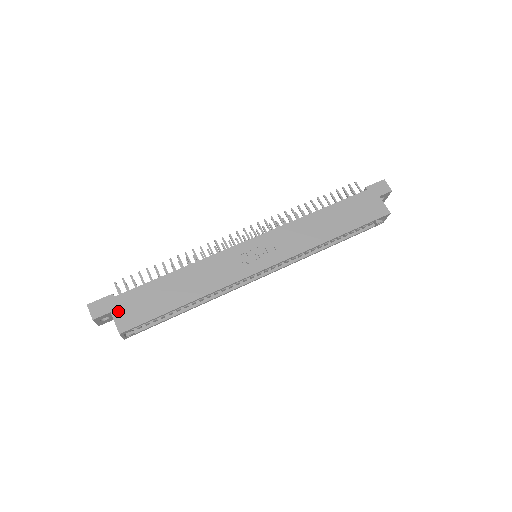
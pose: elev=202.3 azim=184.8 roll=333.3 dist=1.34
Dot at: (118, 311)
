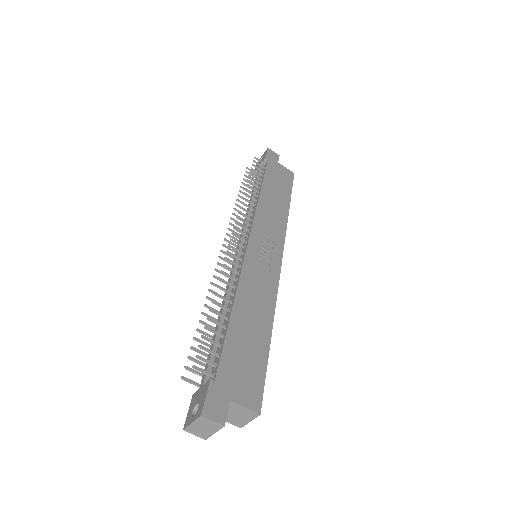
Dot at: (234, 392)
